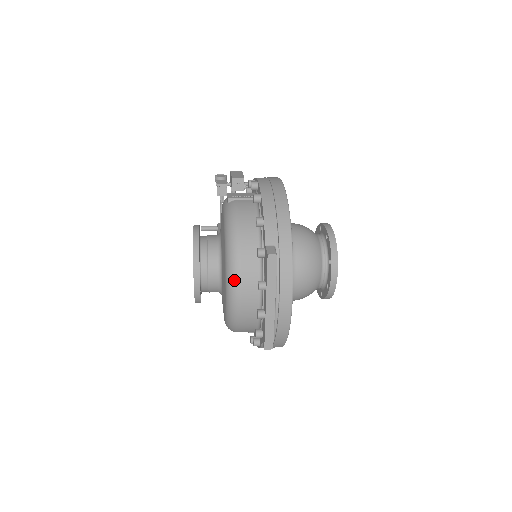
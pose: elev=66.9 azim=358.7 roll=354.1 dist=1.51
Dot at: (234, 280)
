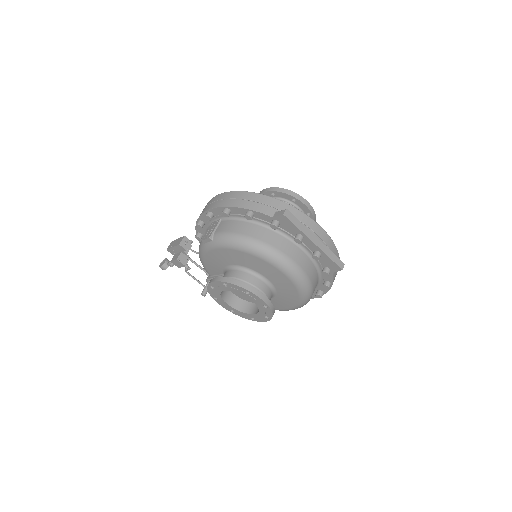
Dot at: (282, 259)
